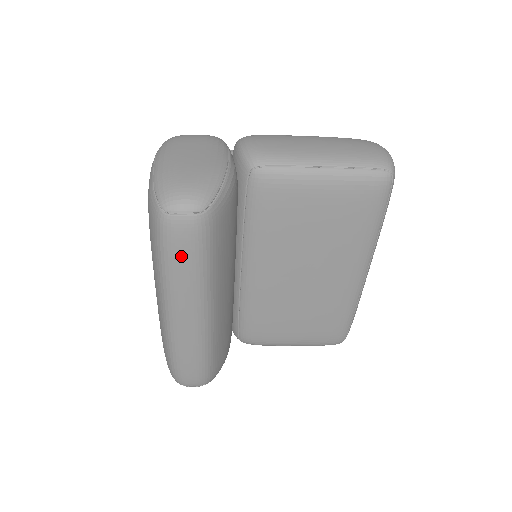
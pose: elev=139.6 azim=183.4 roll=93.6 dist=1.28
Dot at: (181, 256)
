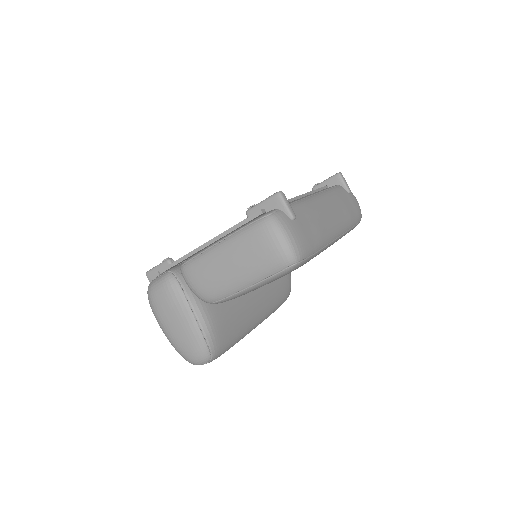
Dot at: occluded
